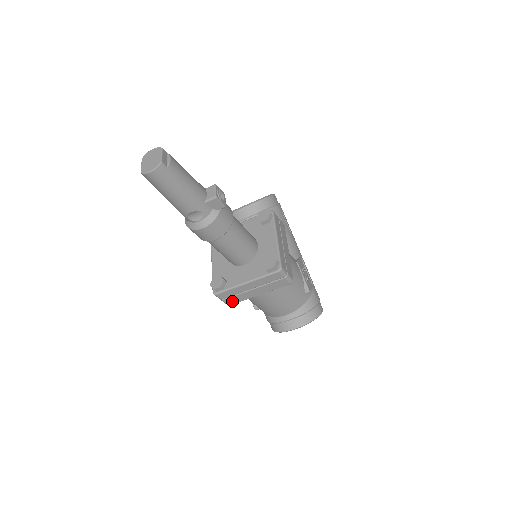
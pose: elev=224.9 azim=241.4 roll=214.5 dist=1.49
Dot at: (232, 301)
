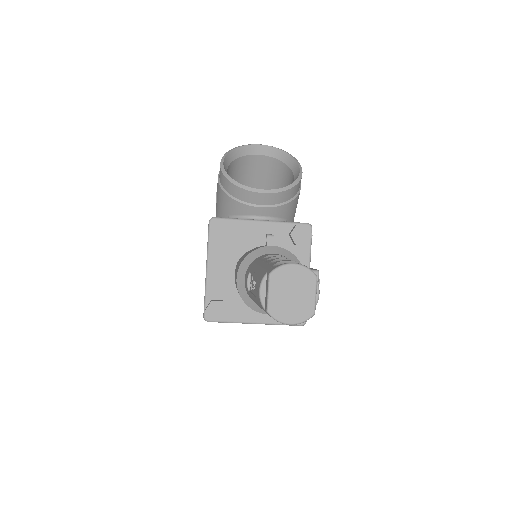
Dot at: occluded
